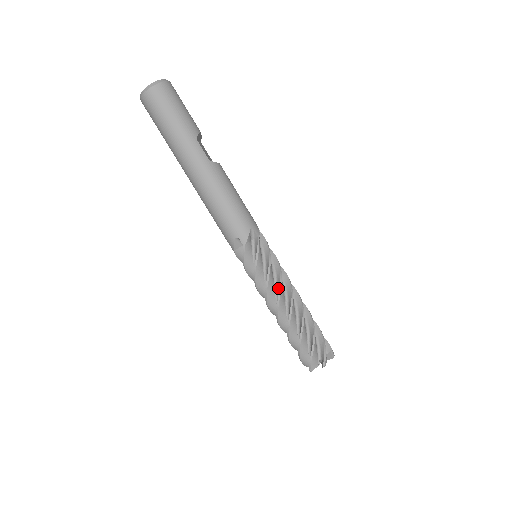
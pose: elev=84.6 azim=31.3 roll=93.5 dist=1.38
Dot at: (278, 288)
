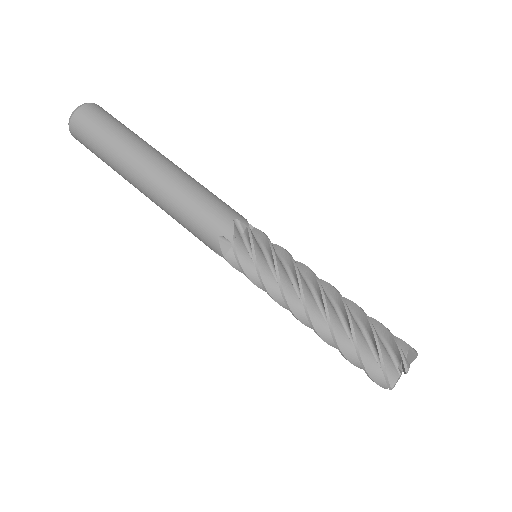
Dot at: (306, 273)
